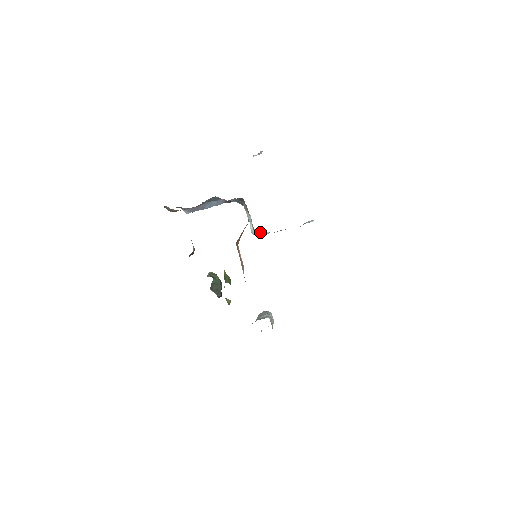
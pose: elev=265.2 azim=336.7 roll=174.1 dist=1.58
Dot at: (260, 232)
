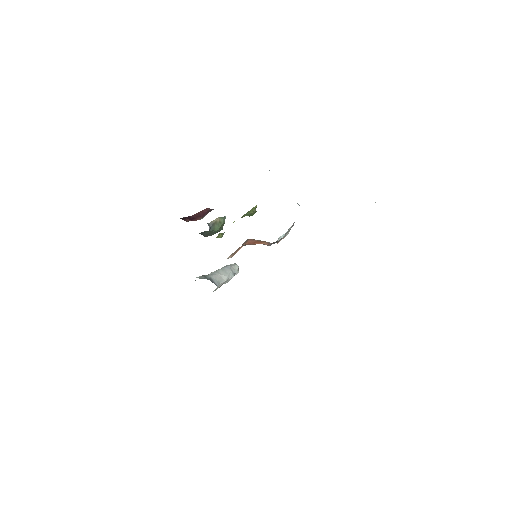
Dot at: occluded
